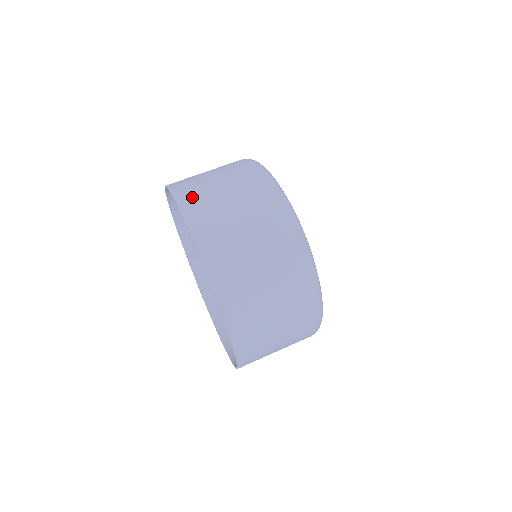
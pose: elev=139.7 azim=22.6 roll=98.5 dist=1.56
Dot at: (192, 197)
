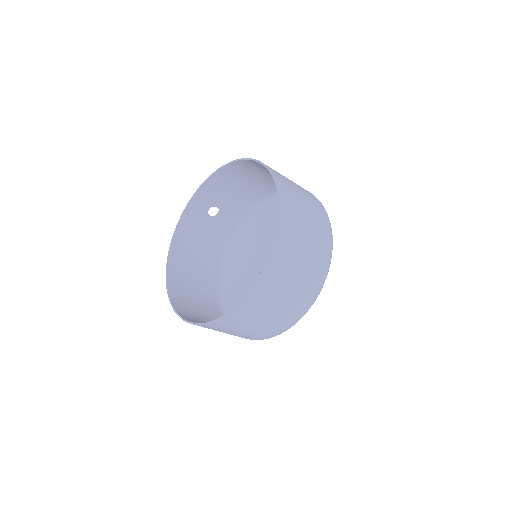
Dot at: (277, 172)
